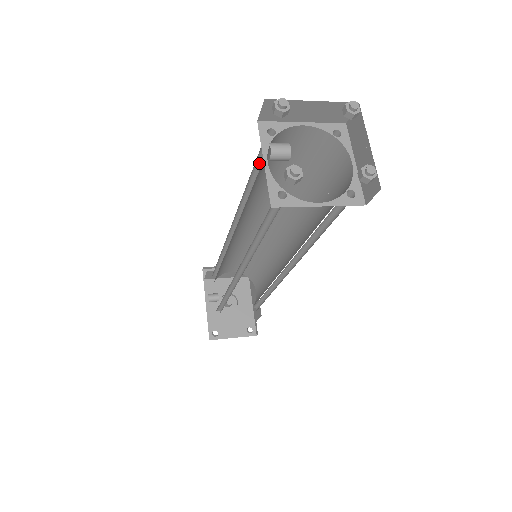
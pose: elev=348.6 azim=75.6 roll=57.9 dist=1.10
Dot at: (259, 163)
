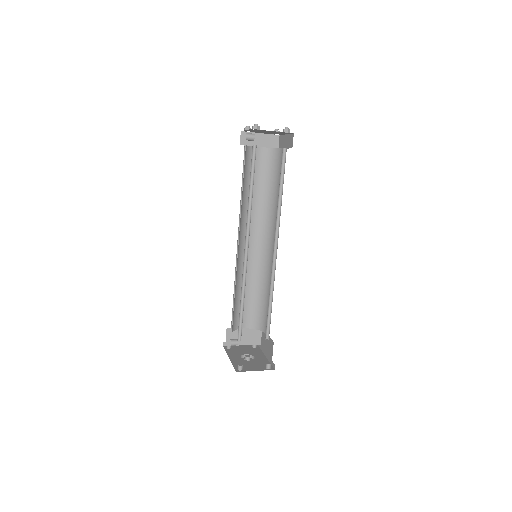
Dot at: (245, 173)
